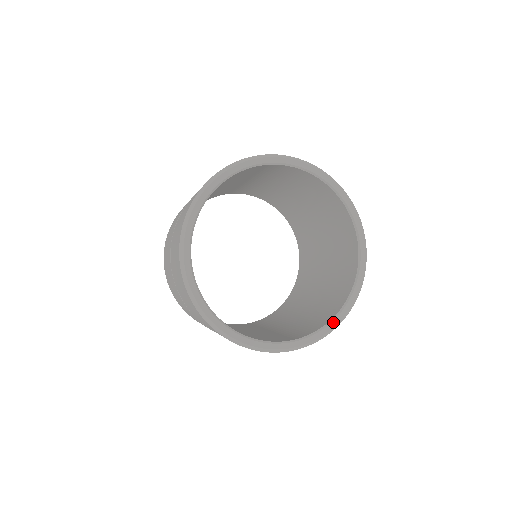
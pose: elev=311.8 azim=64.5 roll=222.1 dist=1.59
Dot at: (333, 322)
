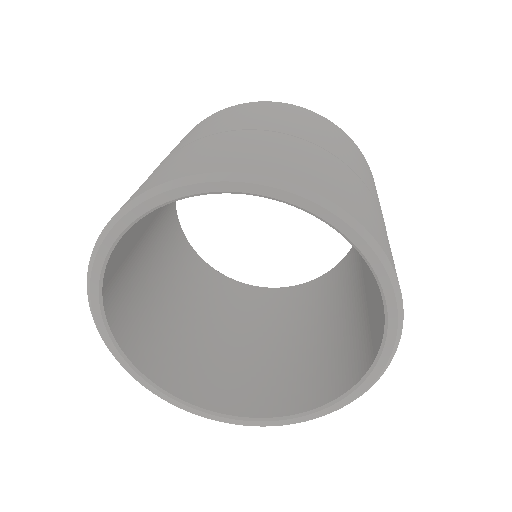
Dot at: (276, 421)
